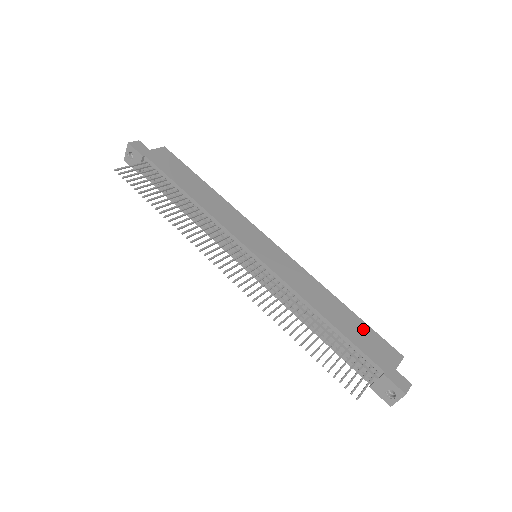
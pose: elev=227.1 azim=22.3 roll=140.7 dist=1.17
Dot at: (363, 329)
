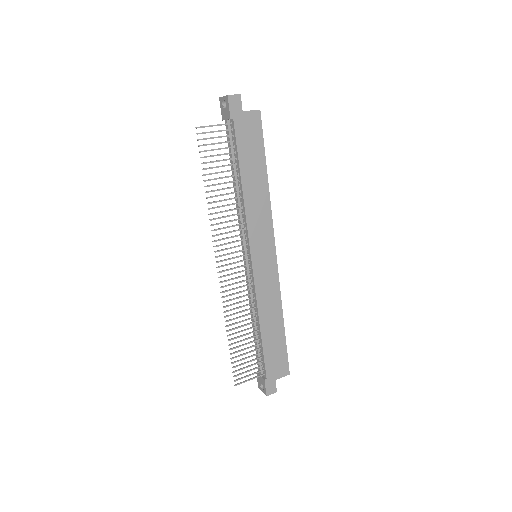
Dot at: (280, 347)
